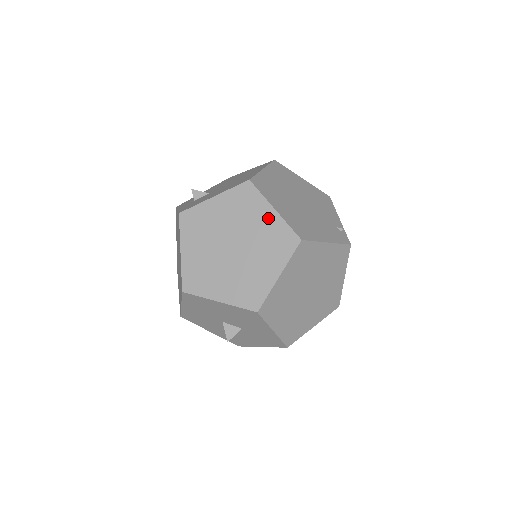
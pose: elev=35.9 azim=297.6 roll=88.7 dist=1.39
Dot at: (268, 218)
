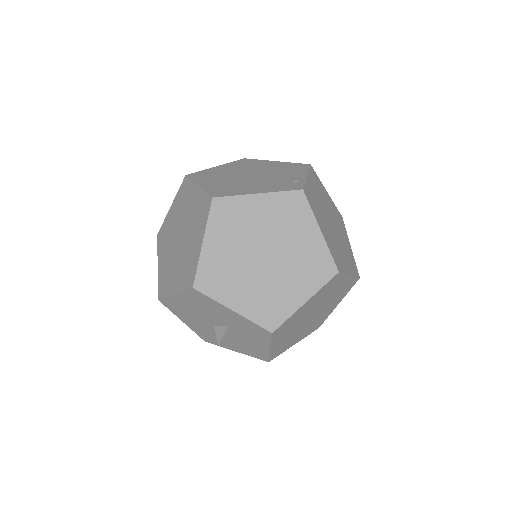
Dot at: (195, 197)
